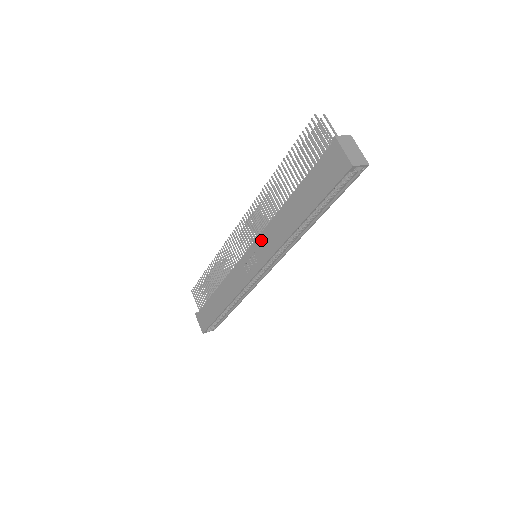
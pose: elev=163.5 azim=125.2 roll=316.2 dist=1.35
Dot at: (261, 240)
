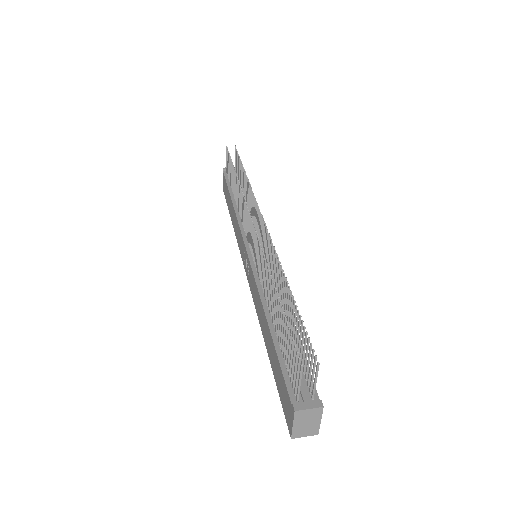
Dot at: (252, 277)
